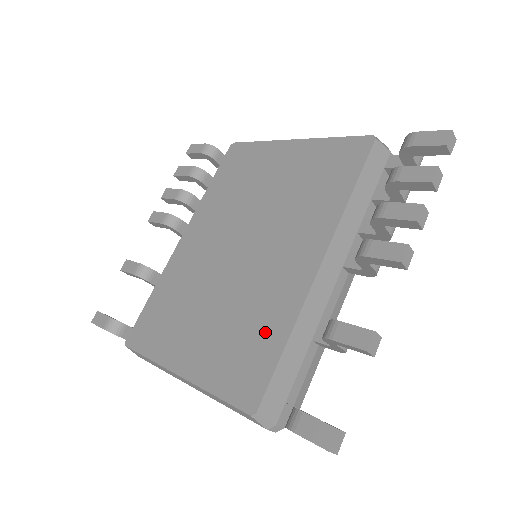
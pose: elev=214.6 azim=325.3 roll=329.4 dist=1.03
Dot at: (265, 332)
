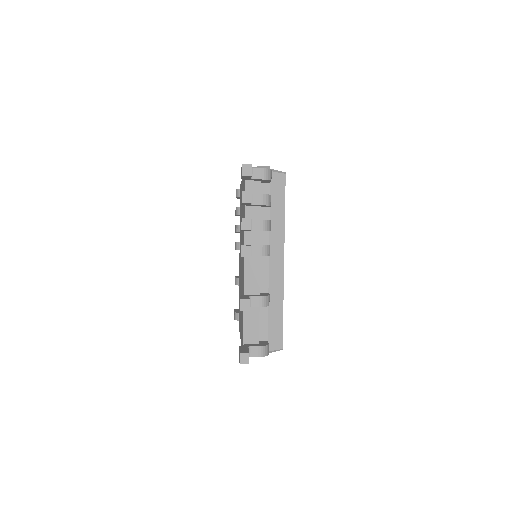
Dot at: occluded
